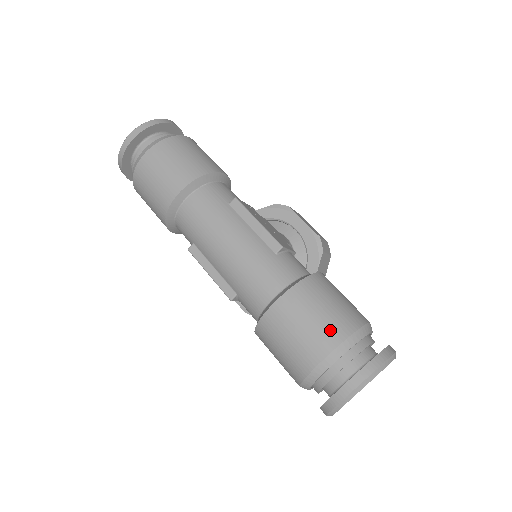
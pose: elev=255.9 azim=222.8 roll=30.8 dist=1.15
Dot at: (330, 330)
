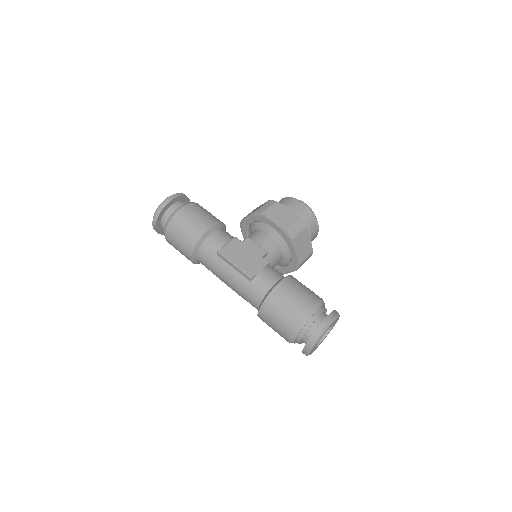
Dot at: (286, 326)
